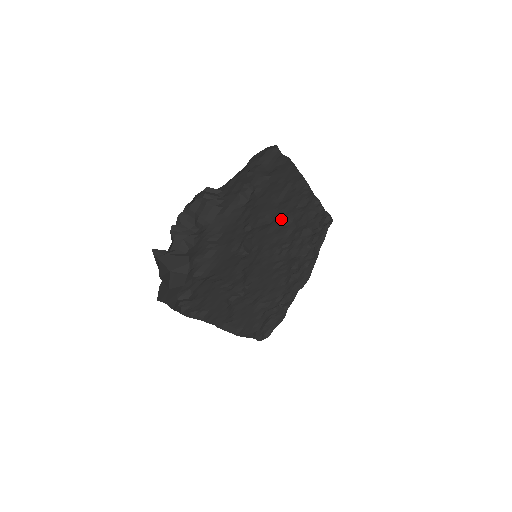
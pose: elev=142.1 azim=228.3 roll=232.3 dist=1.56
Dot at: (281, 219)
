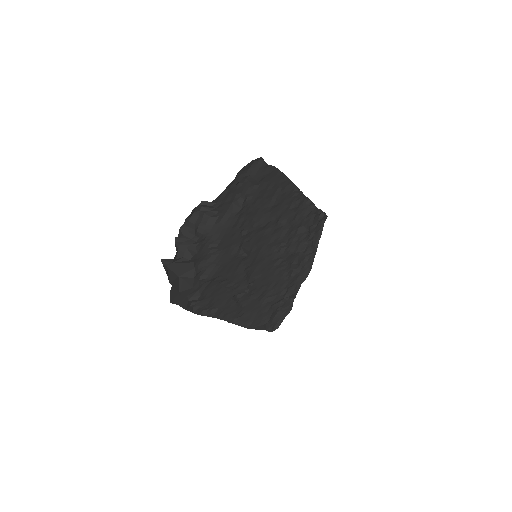
Dot at: (275, 221)
